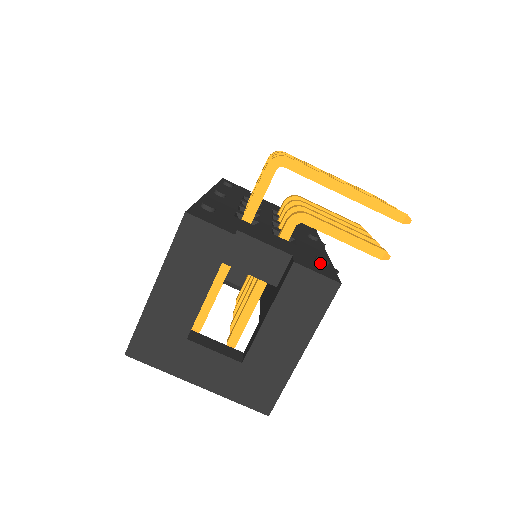
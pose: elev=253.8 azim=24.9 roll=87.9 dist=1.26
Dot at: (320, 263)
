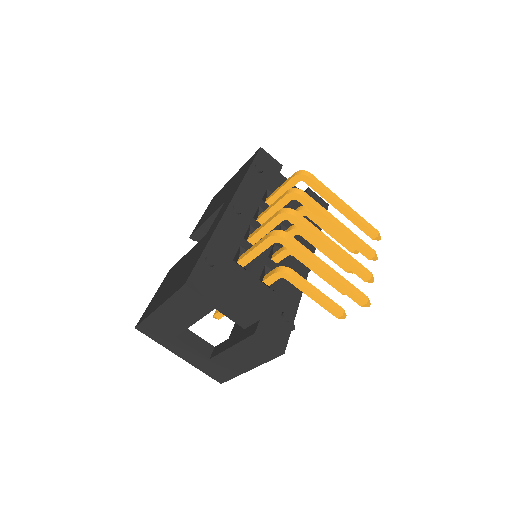
Dot at: (282, 321)
